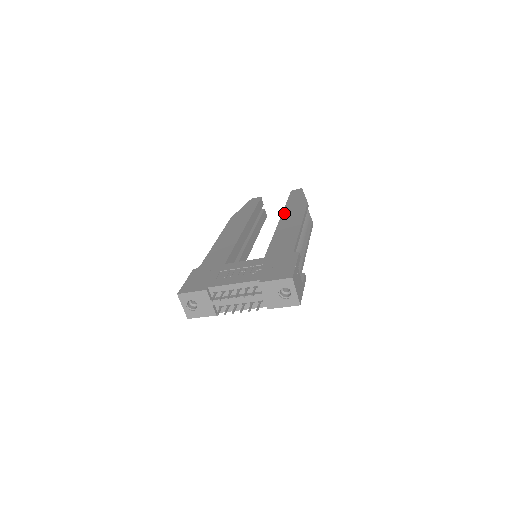
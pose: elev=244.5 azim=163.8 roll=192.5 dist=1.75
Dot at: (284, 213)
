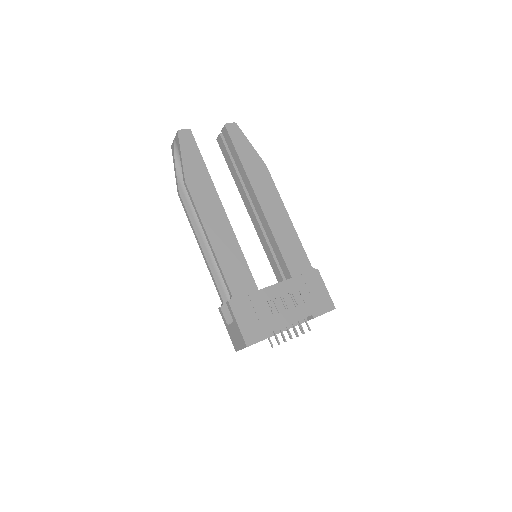
Dot at: (254, 186)
